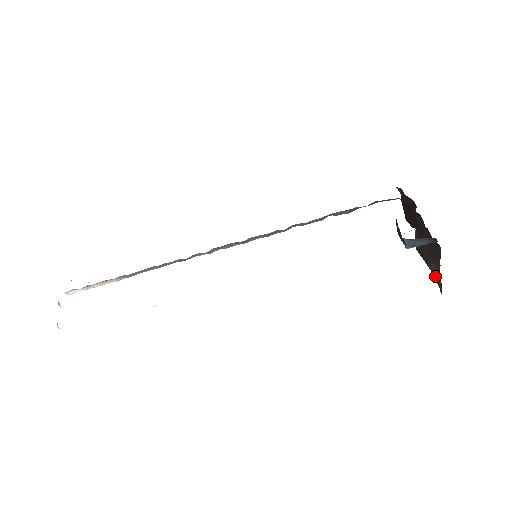
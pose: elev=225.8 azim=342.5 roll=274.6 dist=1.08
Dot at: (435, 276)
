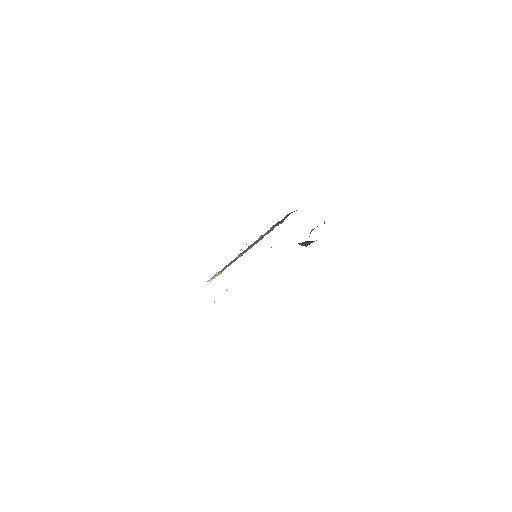
Dot at: occluded
